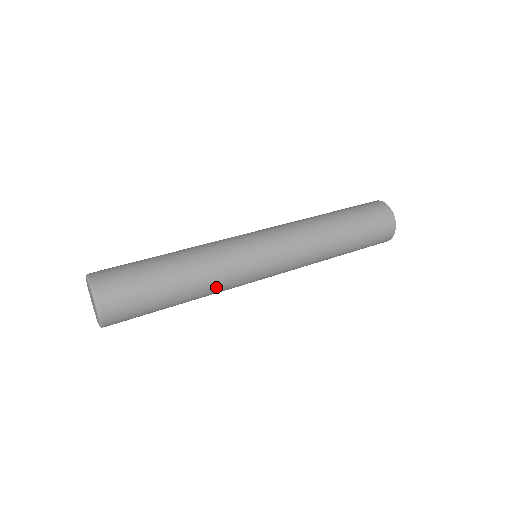
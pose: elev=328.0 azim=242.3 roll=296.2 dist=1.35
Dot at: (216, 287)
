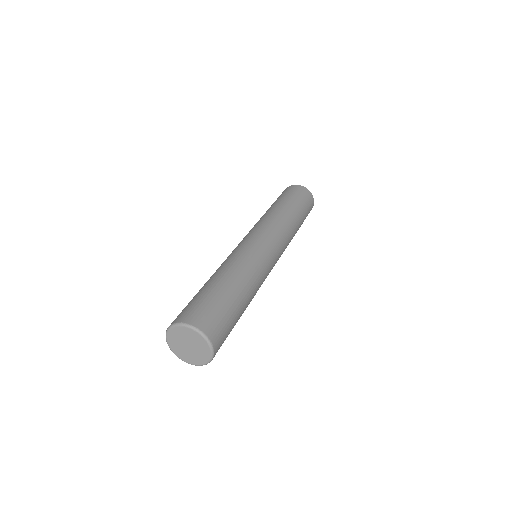
Dot at: (258, 289)
